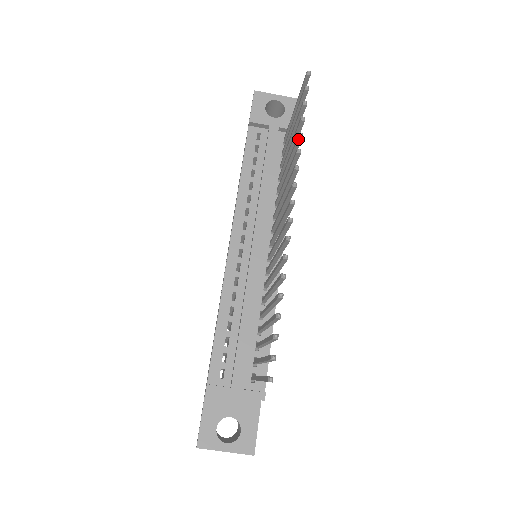
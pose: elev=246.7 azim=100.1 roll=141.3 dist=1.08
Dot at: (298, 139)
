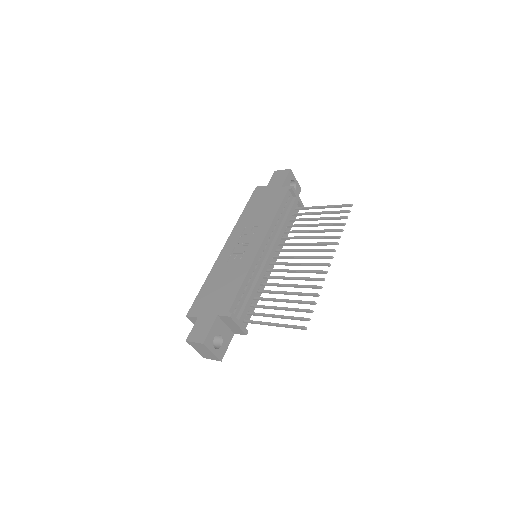
Dot at: (339, 231)
